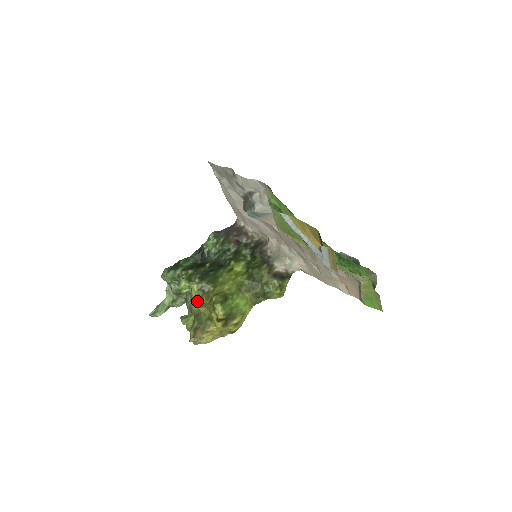
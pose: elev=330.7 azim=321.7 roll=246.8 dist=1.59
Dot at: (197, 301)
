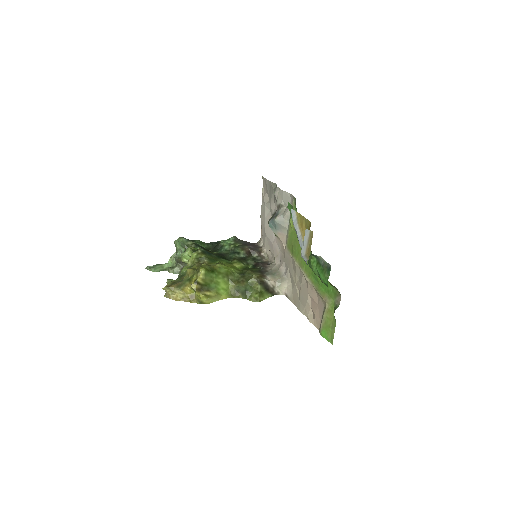
Dot at: (189, 267)
